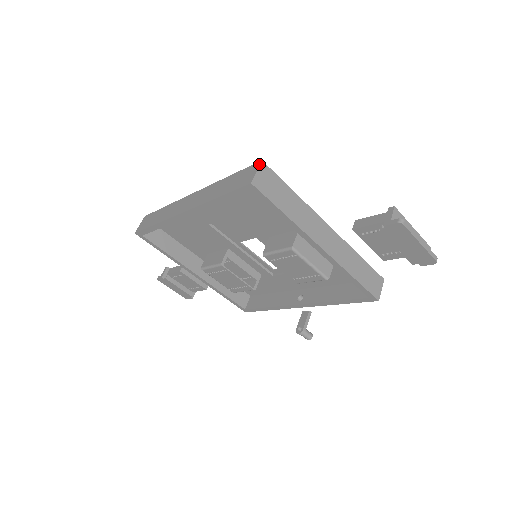
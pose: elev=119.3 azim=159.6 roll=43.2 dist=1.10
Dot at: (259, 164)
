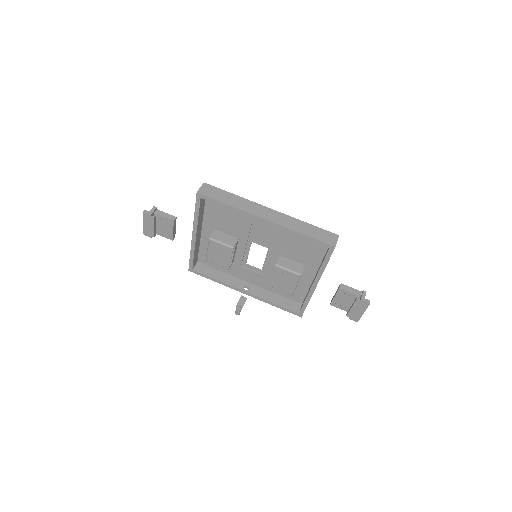
Dot at: (338, 237)
